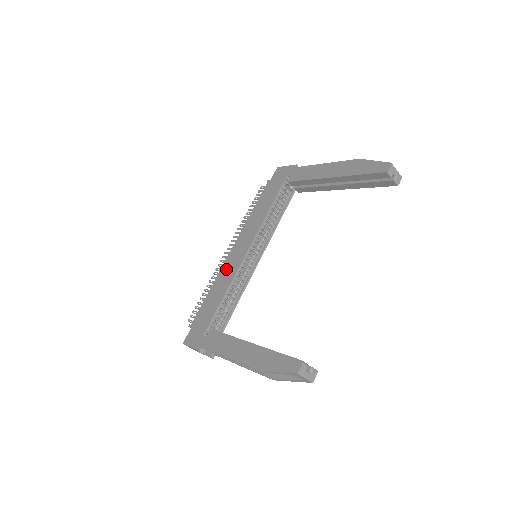
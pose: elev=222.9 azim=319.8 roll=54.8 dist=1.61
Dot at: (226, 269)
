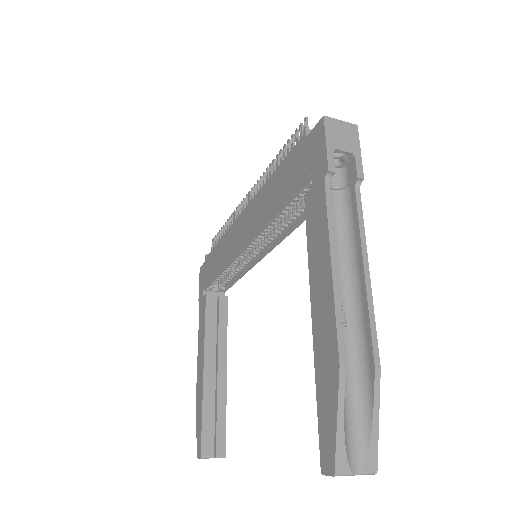
Dot at: (230, 237)
